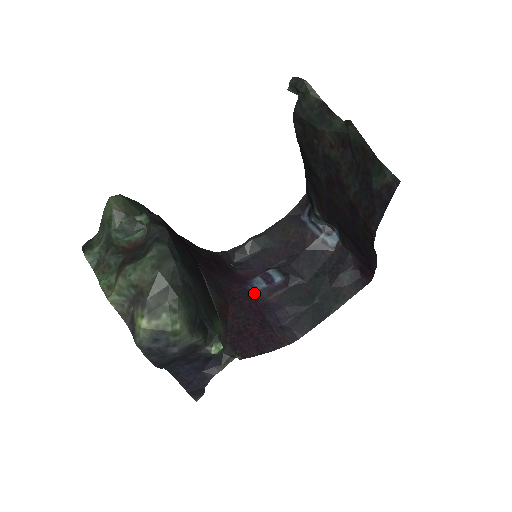
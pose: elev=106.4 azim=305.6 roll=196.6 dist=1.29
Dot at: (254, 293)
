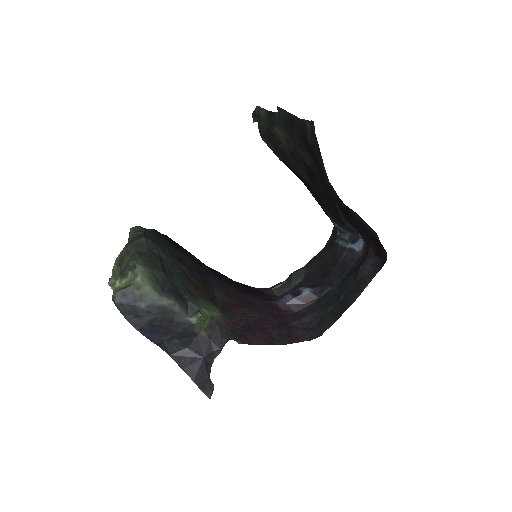
Dot at: (281, 306)
